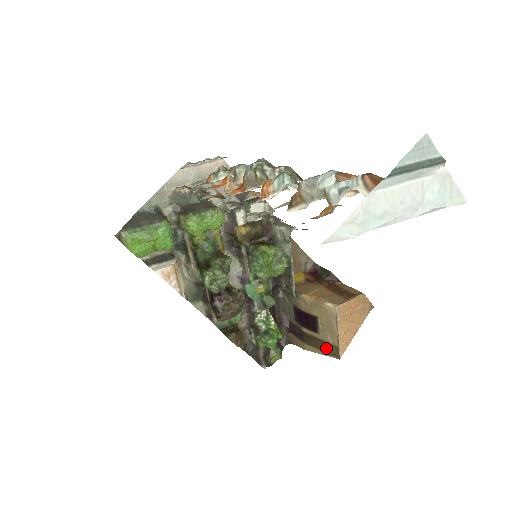
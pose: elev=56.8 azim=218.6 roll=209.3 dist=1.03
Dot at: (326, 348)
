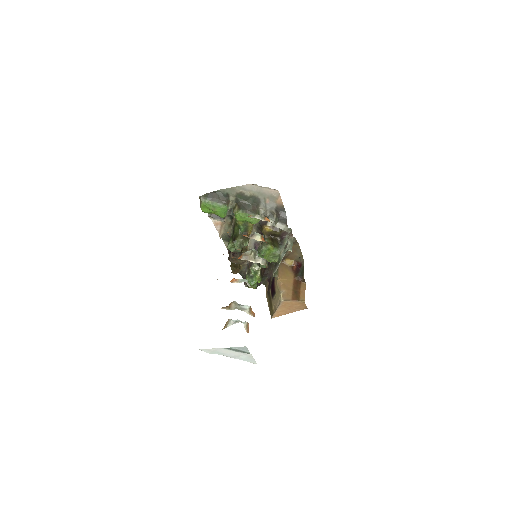
Dot at: (271, 308)
